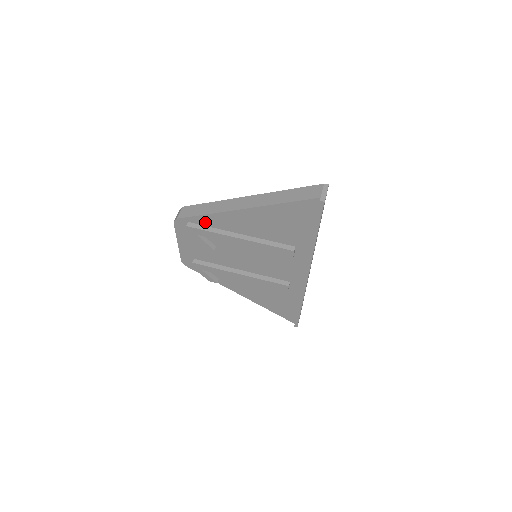
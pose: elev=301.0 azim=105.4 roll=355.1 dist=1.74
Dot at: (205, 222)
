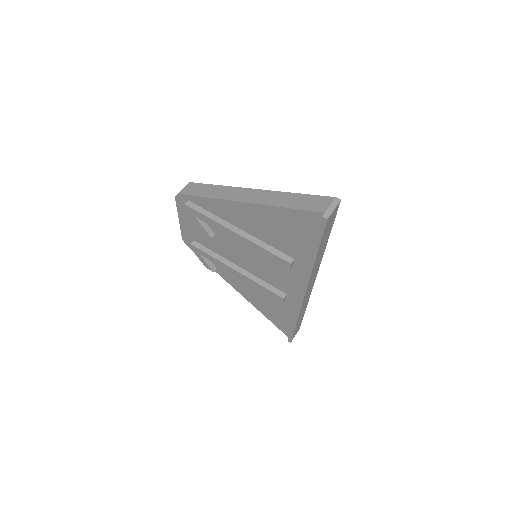
Dot at: (205, 205)
